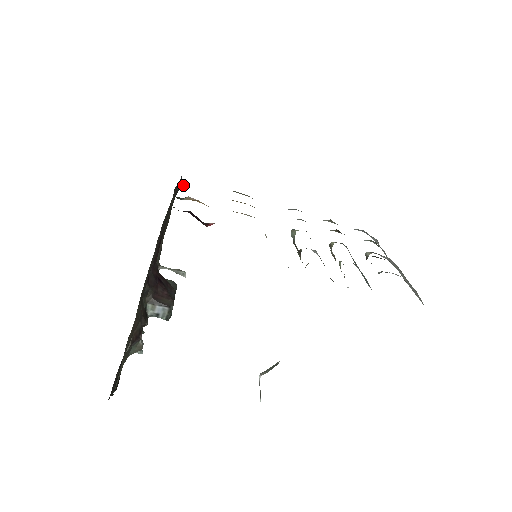
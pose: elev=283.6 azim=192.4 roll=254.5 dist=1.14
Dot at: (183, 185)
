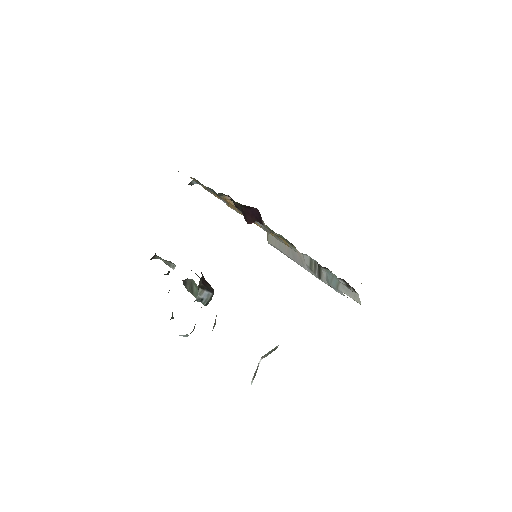
Dot at: (193, 182)
